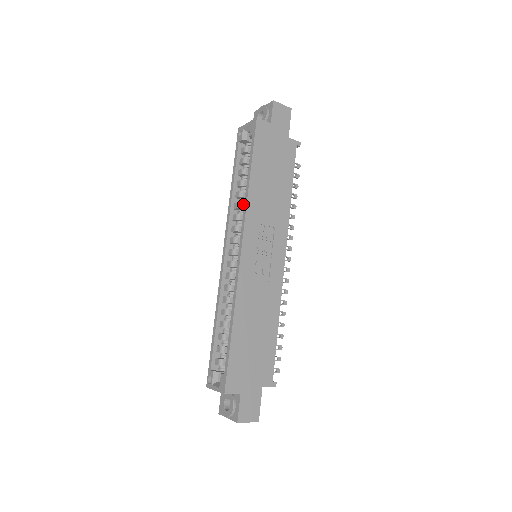
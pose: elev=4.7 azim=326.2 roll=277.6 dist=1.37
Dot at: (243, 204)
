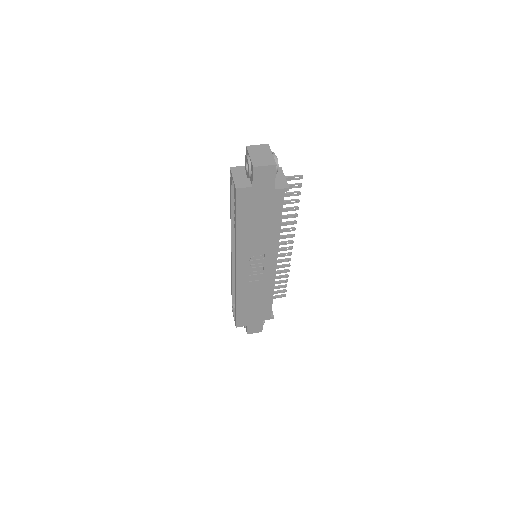
Dot at: occluded
